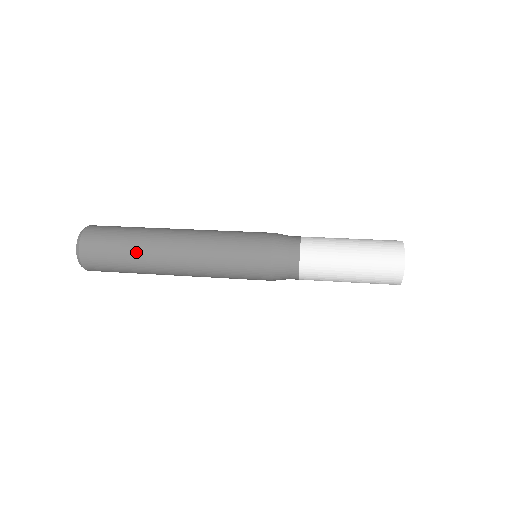
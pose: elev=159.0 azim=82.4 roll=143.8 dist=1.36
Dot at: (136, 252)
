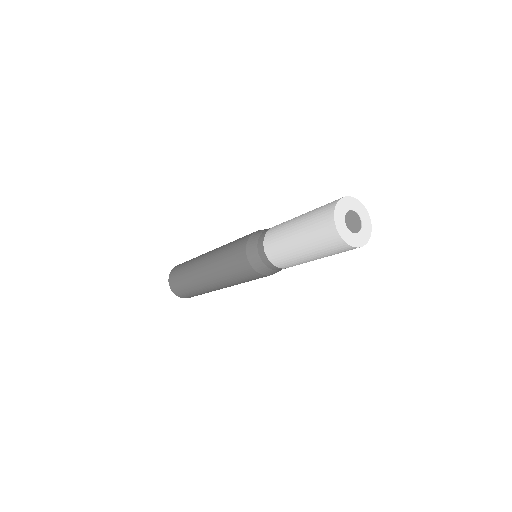
Dot at: (188, 271)
